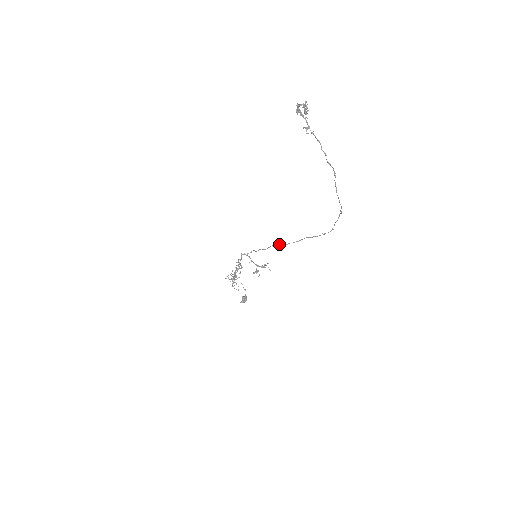
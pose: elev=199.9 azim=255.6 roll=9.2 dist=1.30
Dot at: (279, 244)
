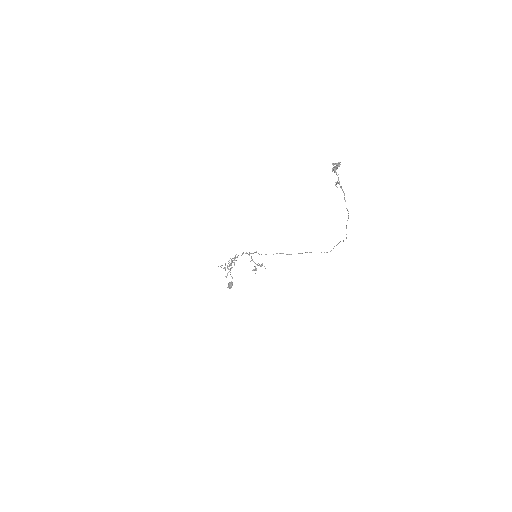
Dot at: (283, 253)
